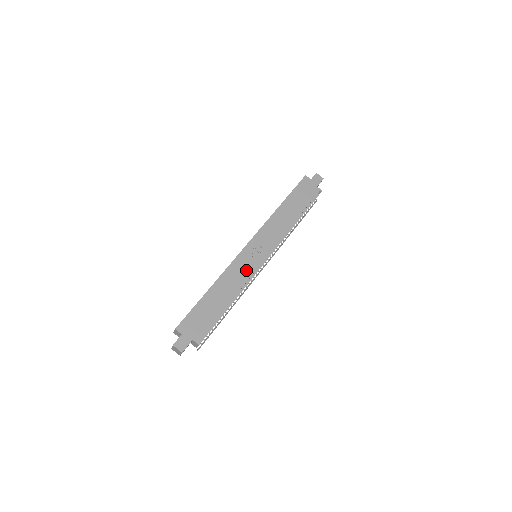
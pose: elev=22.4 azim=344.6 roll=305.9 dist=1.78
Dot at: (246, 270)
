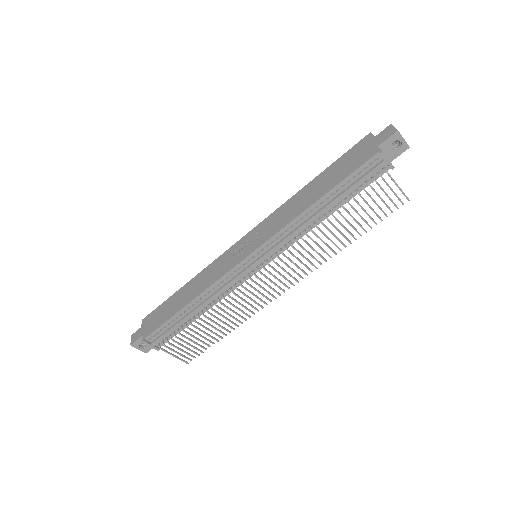
Dot at: (222, 269)
